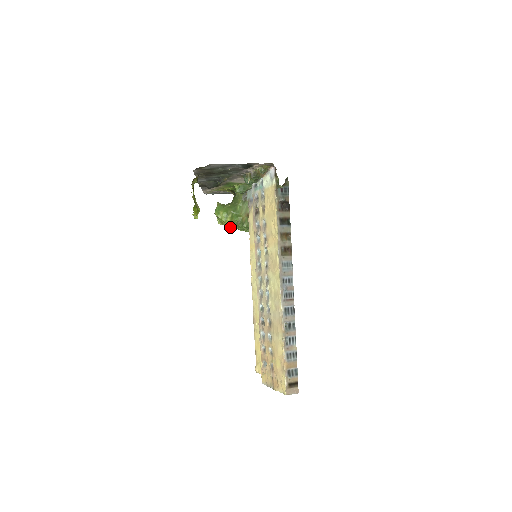
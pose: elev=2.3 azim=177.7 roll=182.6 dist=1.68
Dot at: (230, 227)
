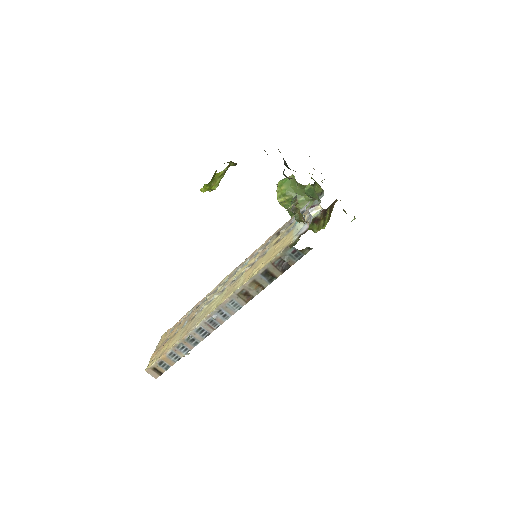
Dot at: occluded
